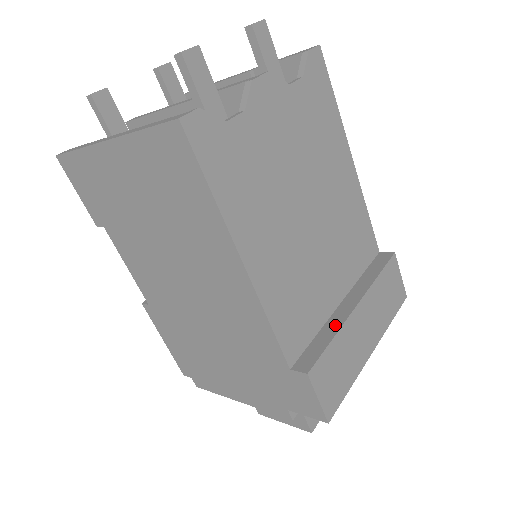
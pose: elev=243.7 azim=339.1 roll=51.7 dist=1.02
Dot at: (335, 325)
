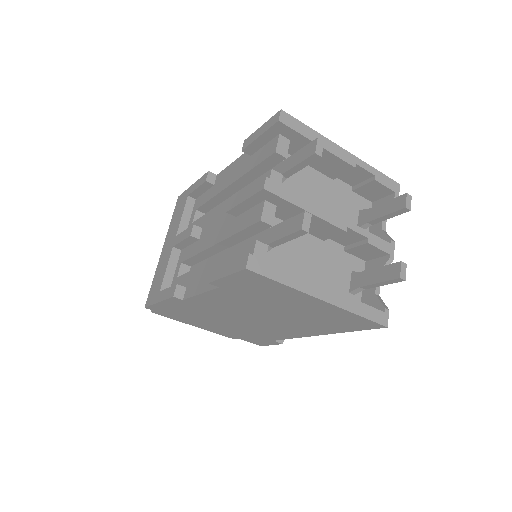
Dot at: occluded
